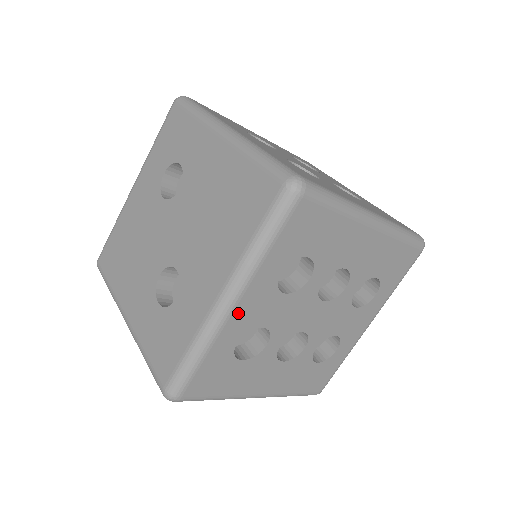
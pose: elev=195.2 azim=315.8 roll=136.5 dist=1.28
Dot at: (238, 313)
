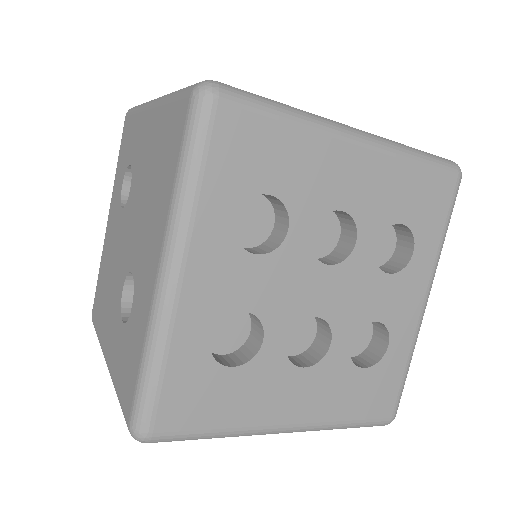
Dot at: (191, 289)
